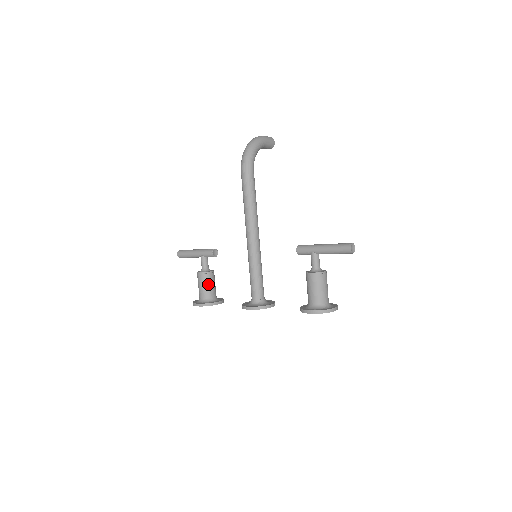
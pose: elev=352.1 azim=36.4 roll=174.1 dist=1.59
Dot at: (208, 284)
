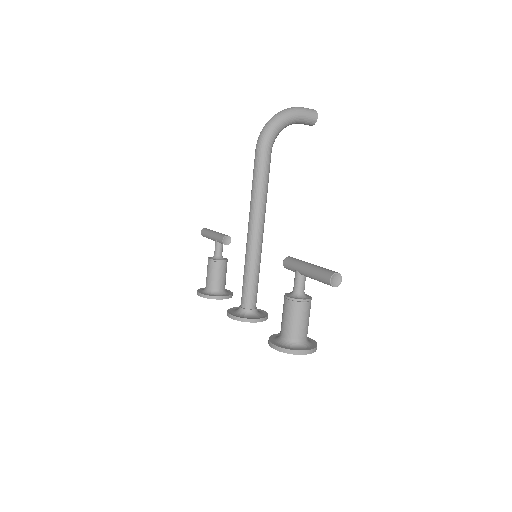
Dot at: (214, 274)
